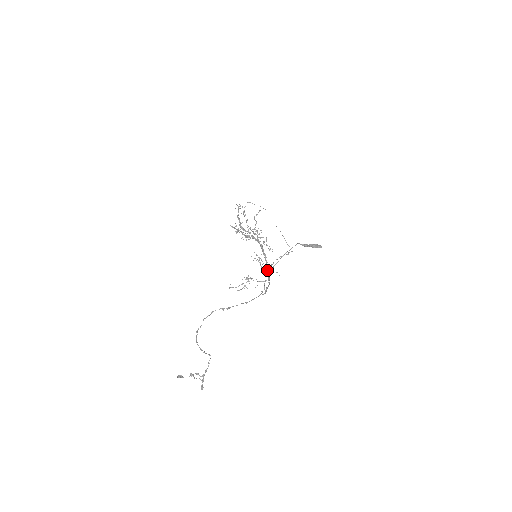
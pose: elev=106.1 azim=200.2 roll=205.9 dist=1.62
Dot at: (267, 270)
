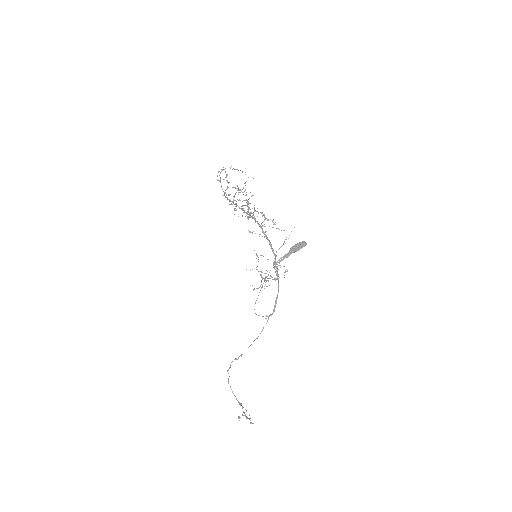
Dot at: occluded
